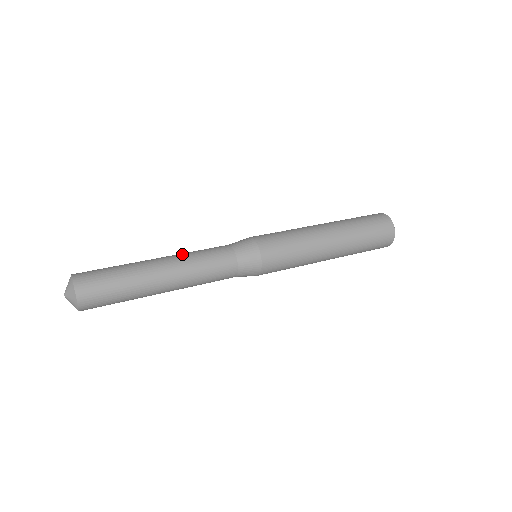
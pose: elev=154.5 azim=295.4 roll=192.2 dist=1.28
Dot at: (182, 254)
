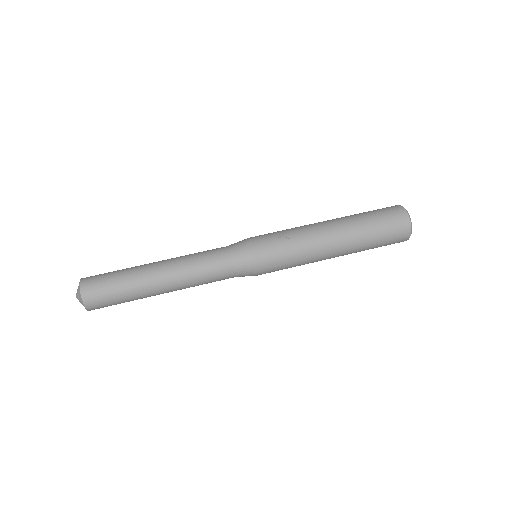
Dot at: (181, 264)
